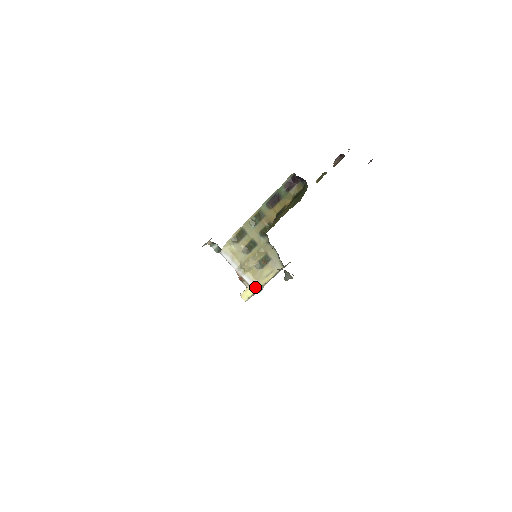
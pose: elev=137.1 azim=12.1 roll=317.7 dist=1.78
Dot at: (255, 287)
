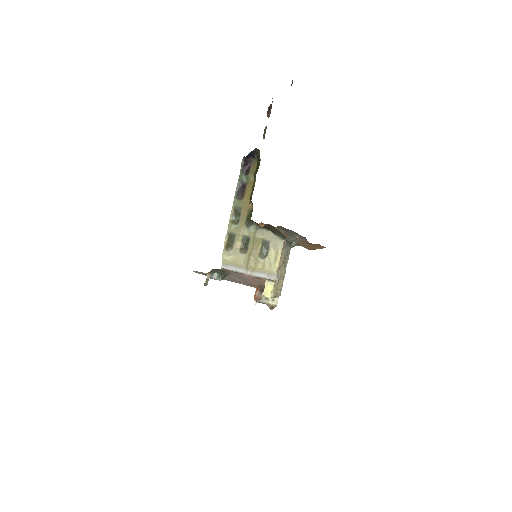
Dot at: (271, 277)
